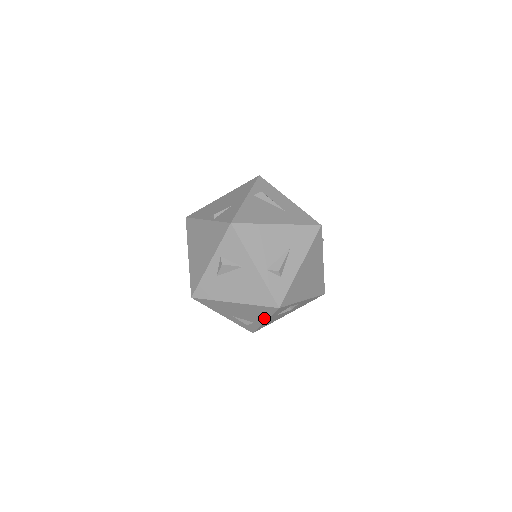
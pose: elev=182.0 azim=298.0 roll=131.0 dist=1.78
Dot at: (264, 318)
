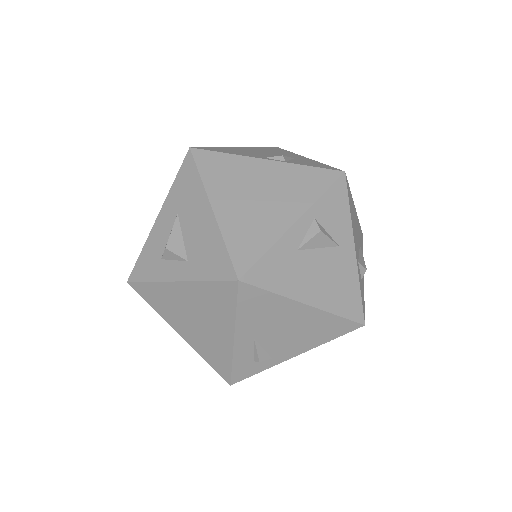
Dot at: (306, 347)
